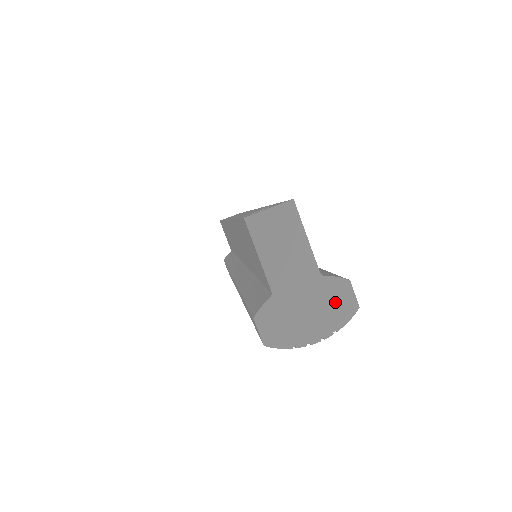
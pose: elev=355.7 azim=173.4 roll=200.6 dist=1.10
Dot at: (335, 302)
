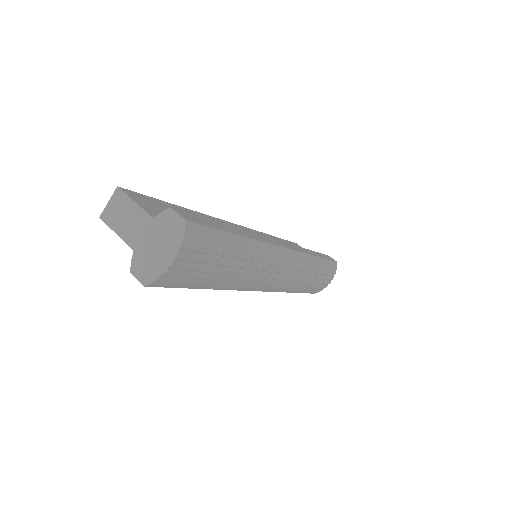
Dot at: (169, 228)
